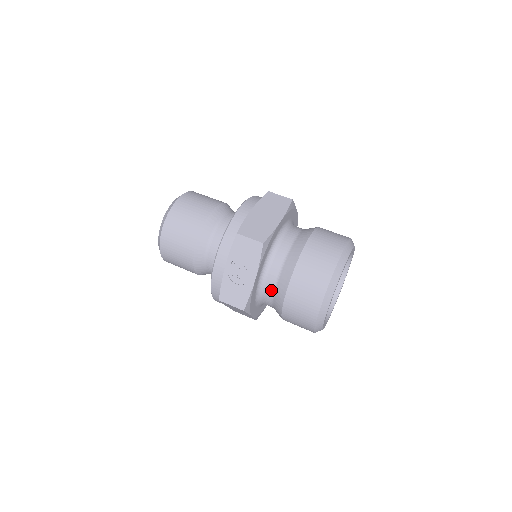
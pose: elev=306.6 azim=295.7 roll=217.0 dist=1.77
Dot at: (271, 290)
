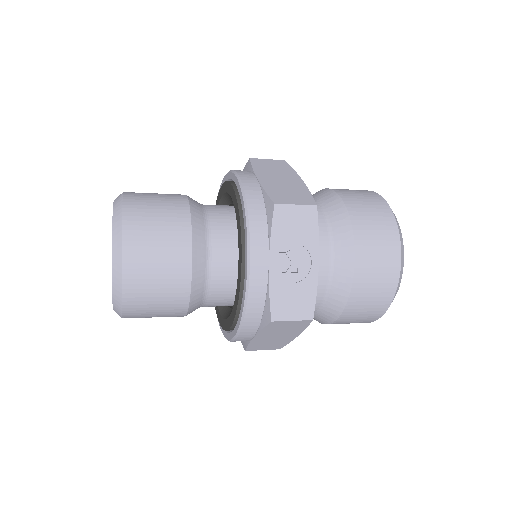
Dot at: (325, 279)
